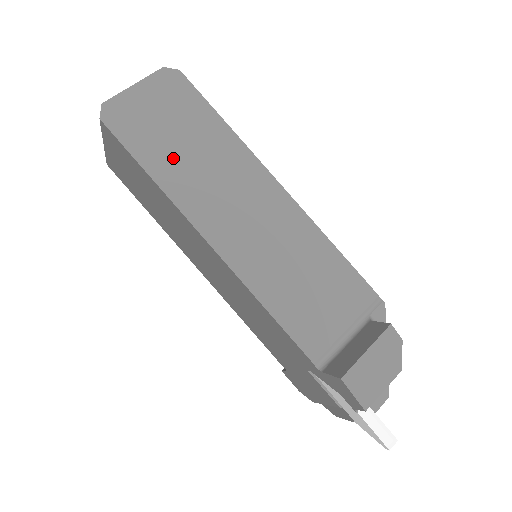
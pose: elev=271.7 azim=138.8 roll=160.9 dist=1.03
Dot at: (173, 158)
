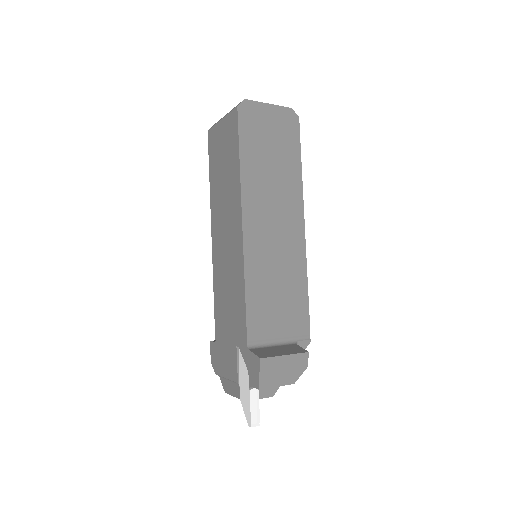
Dot at: (259, 161)
